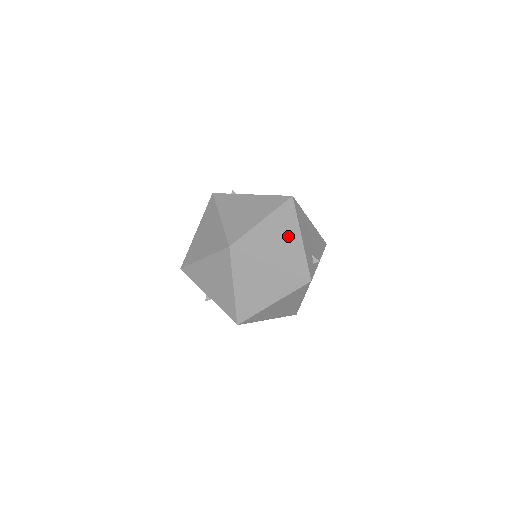
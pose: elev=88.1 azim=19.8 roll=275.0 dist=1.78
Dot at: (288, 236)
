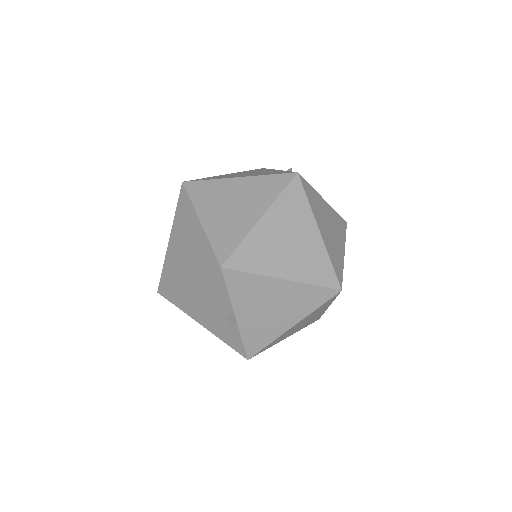
Dot at: occluded
